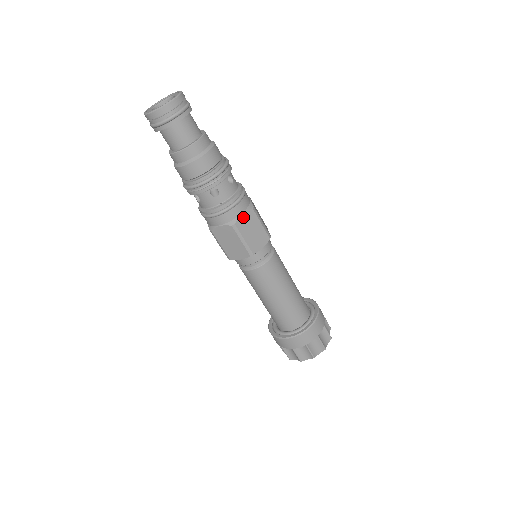
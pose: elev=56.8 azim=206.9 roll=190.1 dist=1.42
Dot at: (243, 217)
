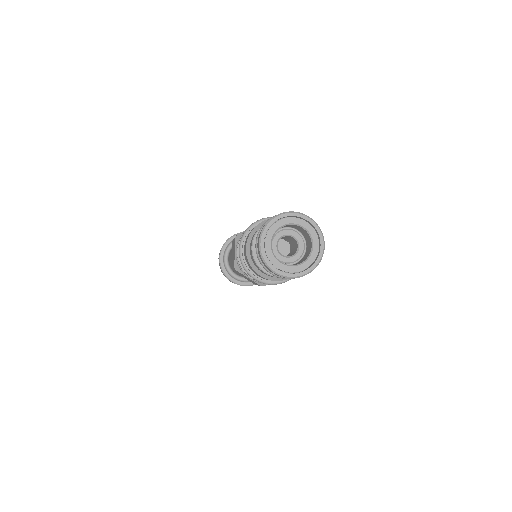
Dot at: occluded
